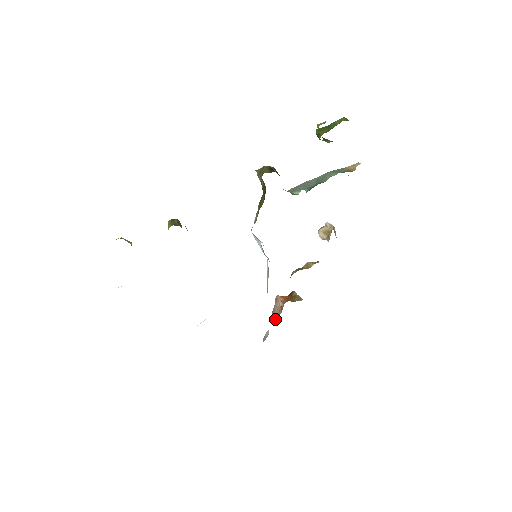
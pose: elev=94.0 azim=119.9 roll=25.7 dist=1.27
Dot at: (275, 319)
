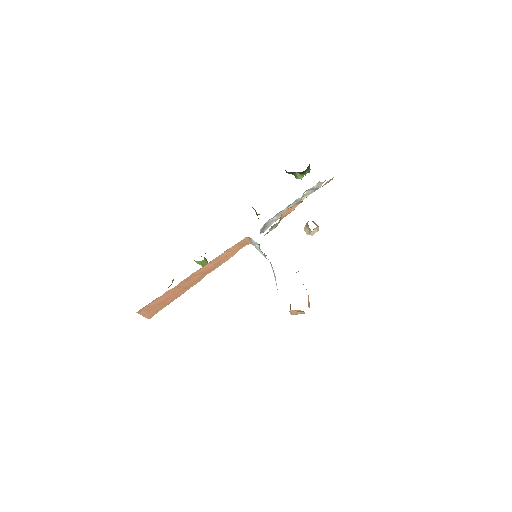
Dot at: (290, 312)
